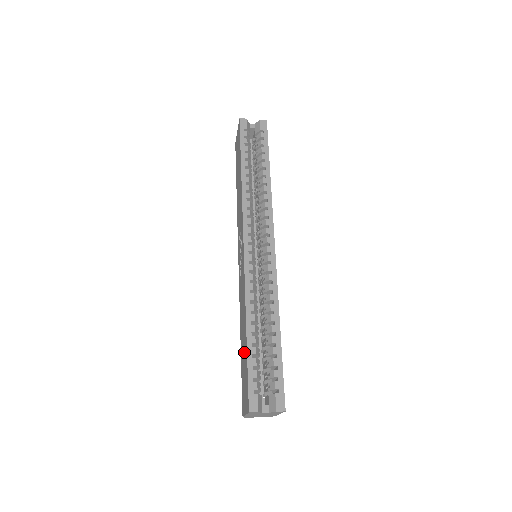
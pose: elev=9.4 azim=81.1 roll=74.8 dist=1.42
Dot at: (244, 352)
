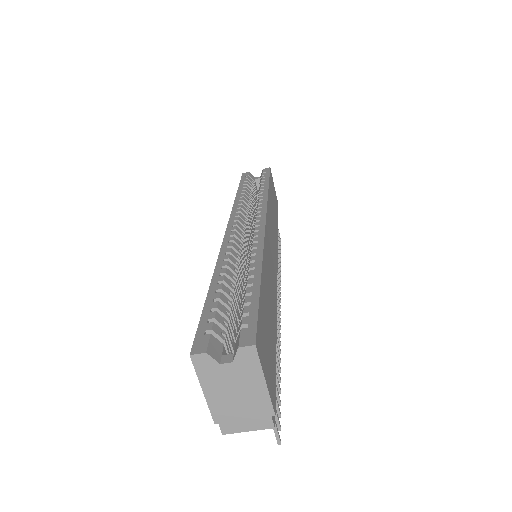
Dot at: occluded
